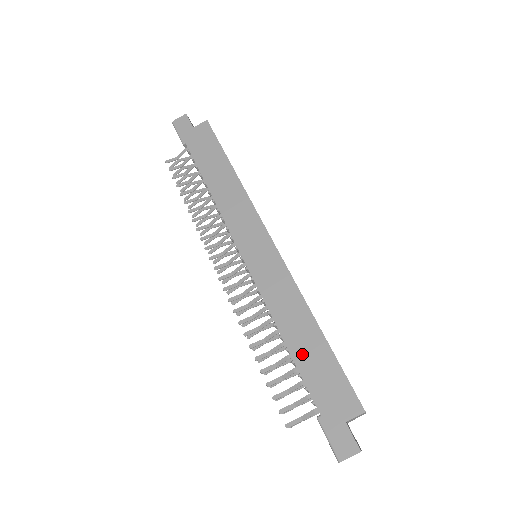
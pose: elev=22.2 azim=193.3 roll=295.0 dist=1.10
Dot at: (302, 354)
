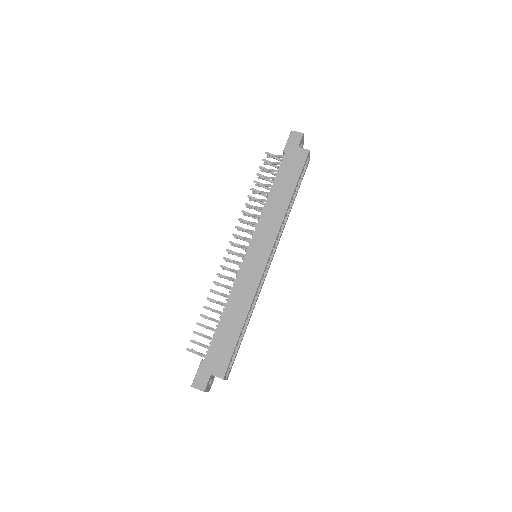
Dot at: (224, 327)
